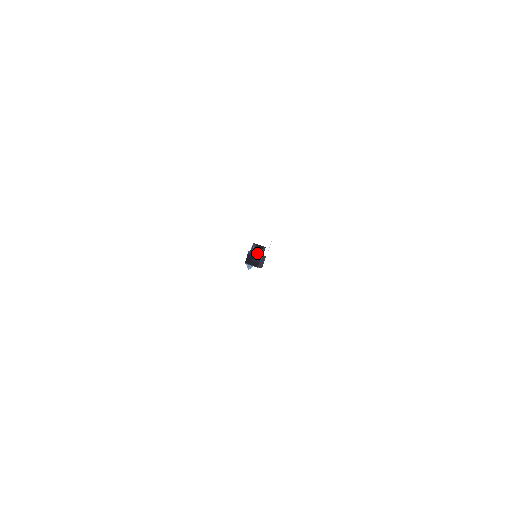
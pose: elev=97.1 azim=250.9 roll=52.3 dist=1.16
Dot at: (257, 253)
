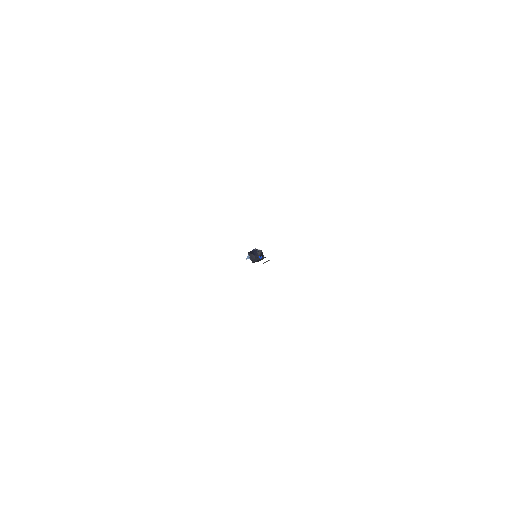
Dot at: occluded
